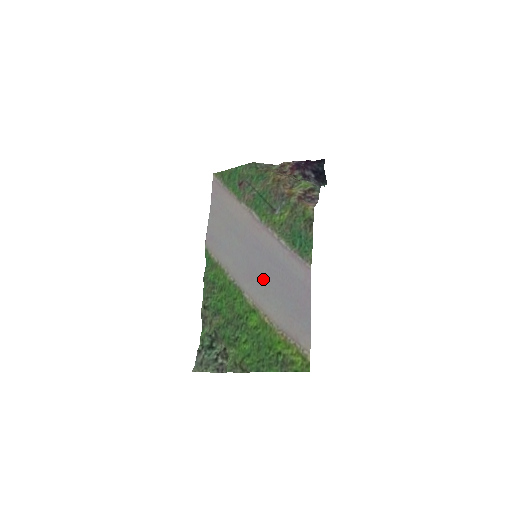
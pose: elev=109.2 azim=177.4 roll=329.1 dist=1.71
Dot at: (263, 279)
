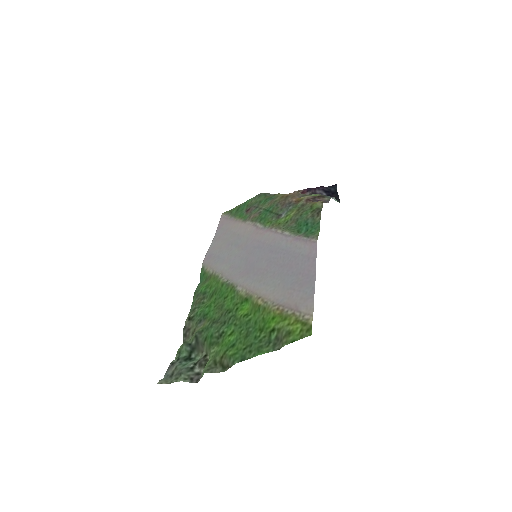
Dot at: (261, 269)
